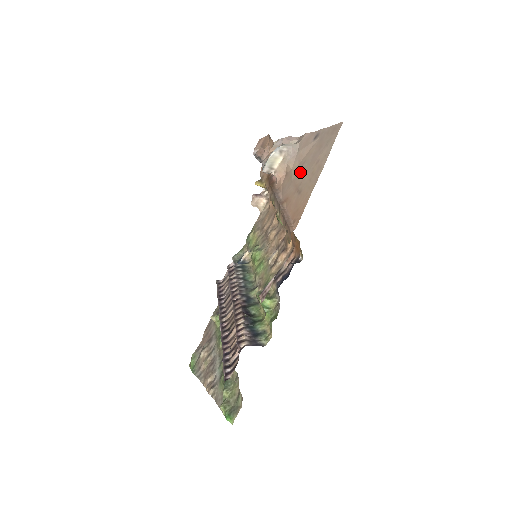
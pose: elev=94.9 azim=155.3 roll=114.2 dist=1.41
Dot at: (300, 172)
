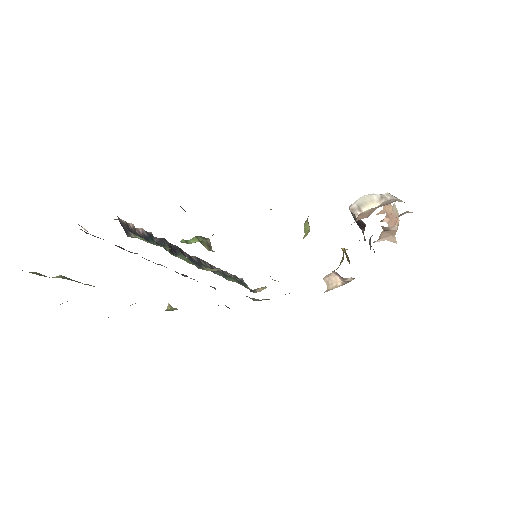
Dot at: occluded
